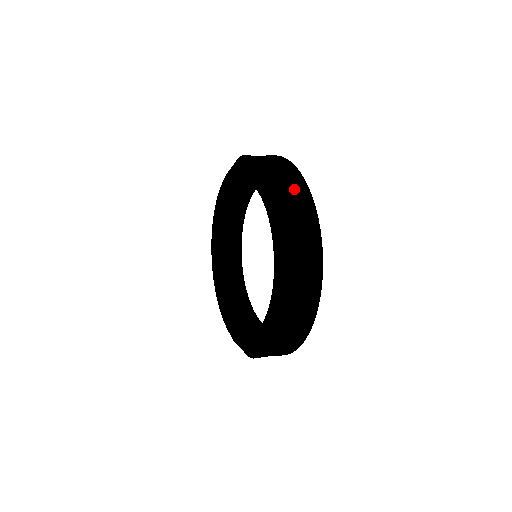
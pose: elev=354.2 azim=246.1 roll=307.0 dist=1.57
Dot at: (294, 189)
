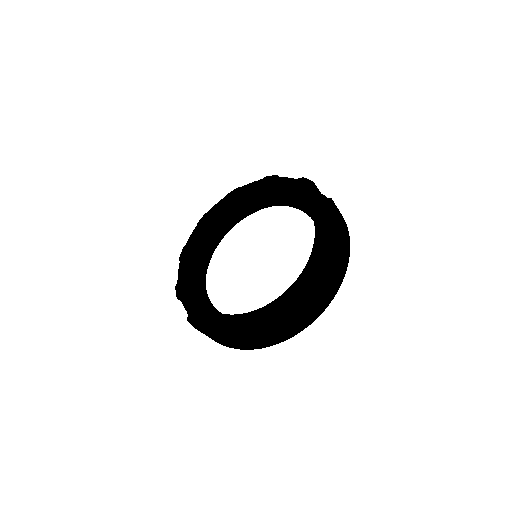
Dot at: occluded
